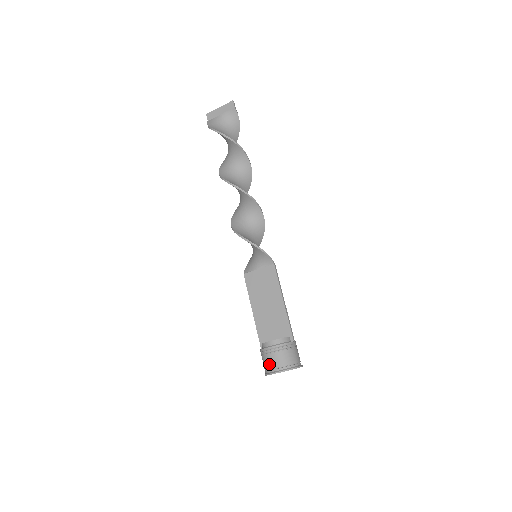
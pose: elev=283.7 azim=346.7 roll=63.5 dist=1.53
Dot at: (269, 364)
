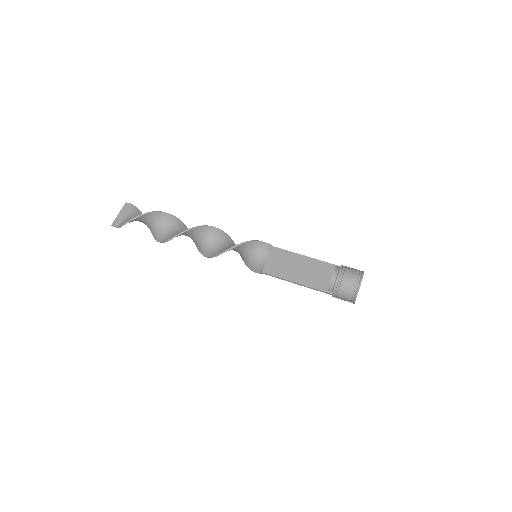
Dot at: (351, 282)
